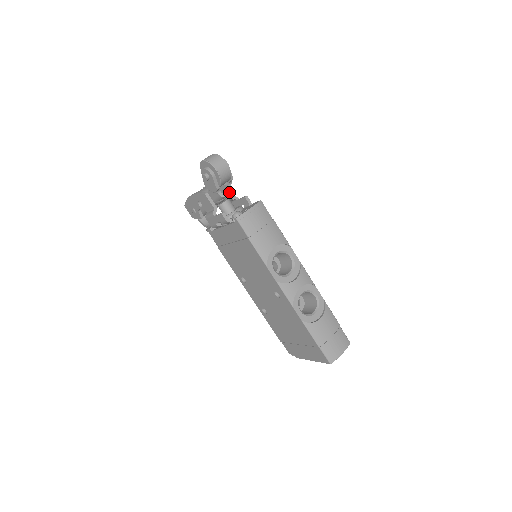
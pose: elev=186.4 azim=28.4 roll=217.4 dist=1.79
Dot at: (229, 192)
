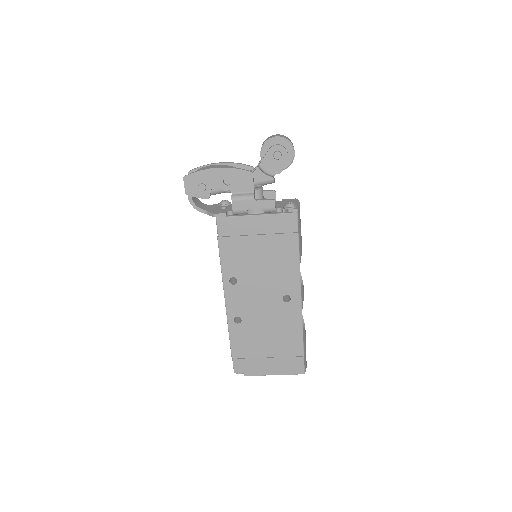
Dot at: (274, 180)
